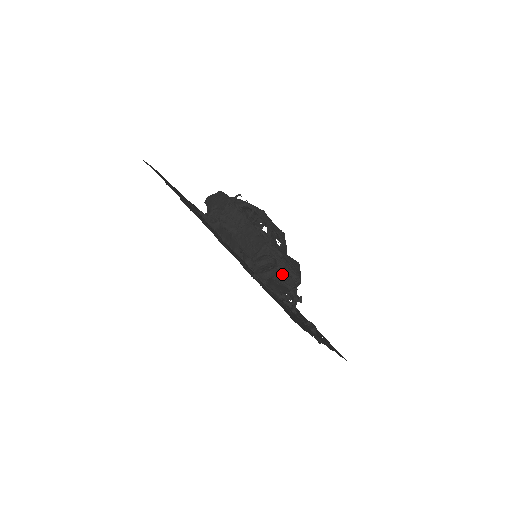
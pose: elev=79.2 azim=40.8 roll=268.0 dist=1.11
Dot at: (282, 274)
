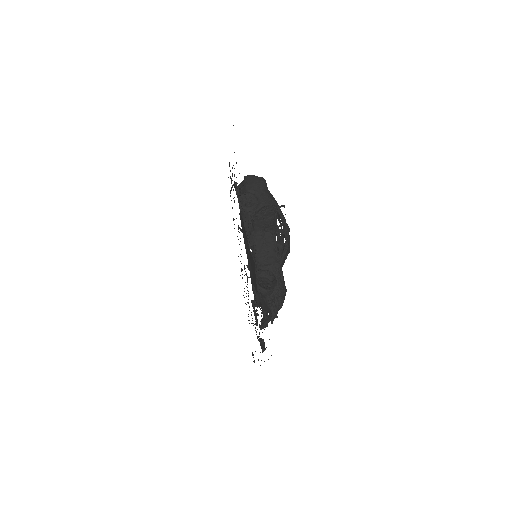
Dot at: (274, 297)
